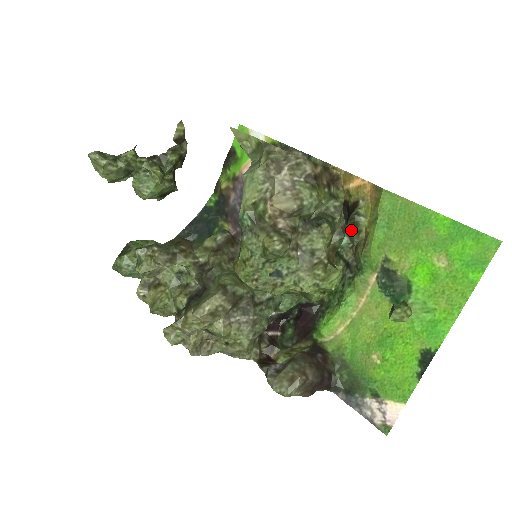
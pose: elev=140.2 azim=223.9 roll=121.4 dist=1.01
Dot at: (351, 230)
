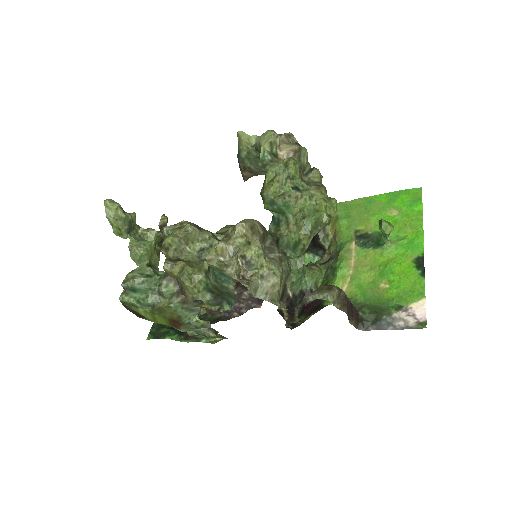
Dot at: (321, 237)
